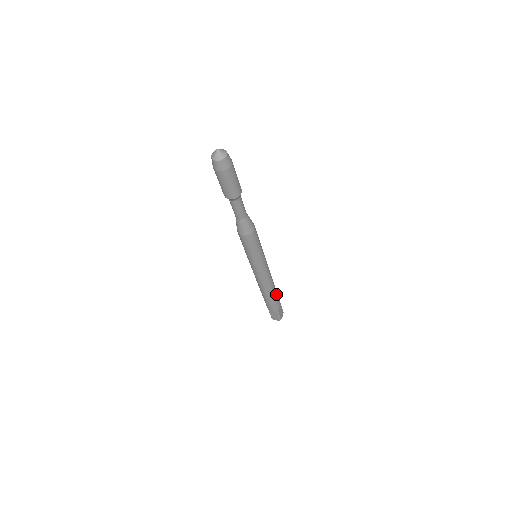
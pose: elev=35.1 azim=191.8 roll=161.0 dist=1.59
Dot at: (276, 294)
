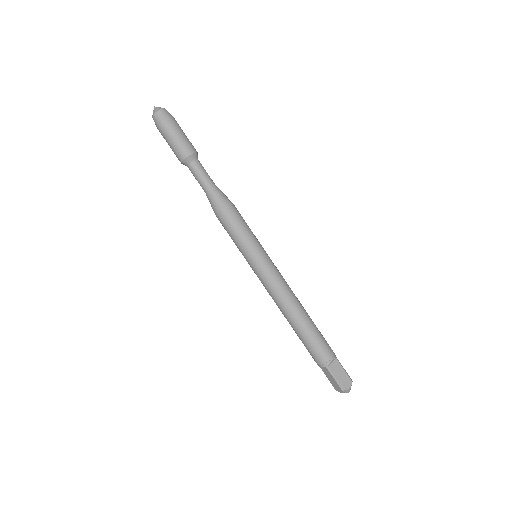
Dot at: (312, 331)
